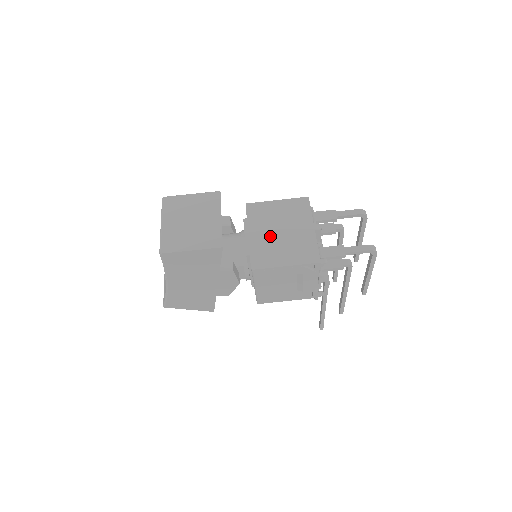
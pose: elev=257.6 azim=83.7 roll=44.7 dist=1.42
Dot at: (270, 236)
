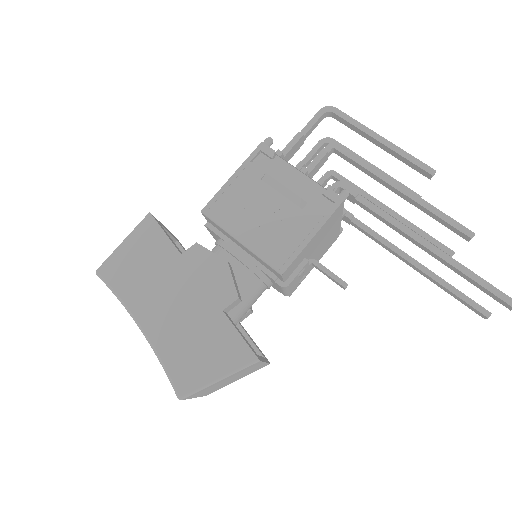
Dot at: occluded
